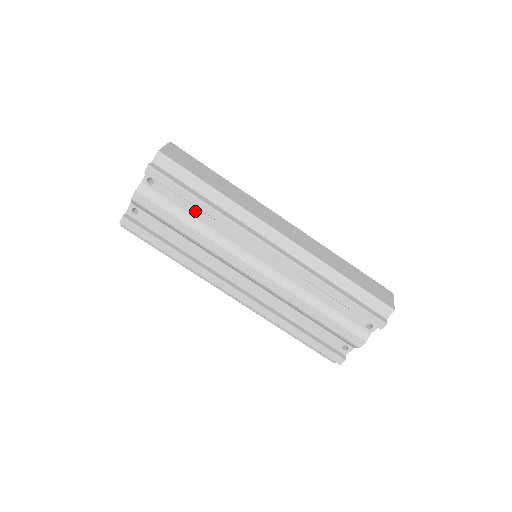
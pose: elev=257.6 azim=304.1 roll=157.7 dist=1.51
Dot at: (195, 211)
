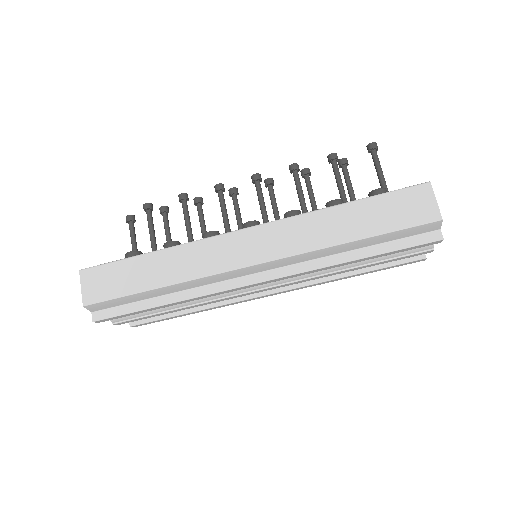
Dot at: occluded
